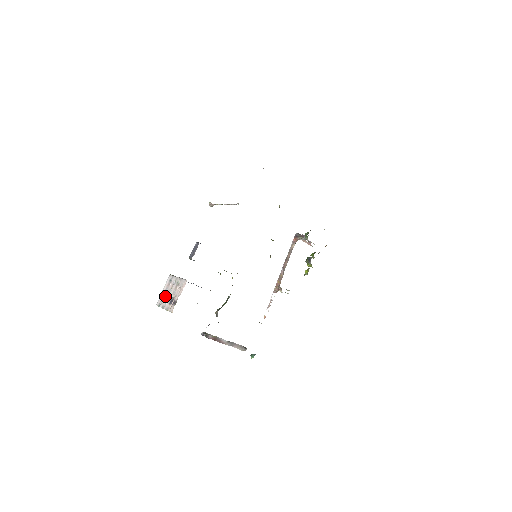
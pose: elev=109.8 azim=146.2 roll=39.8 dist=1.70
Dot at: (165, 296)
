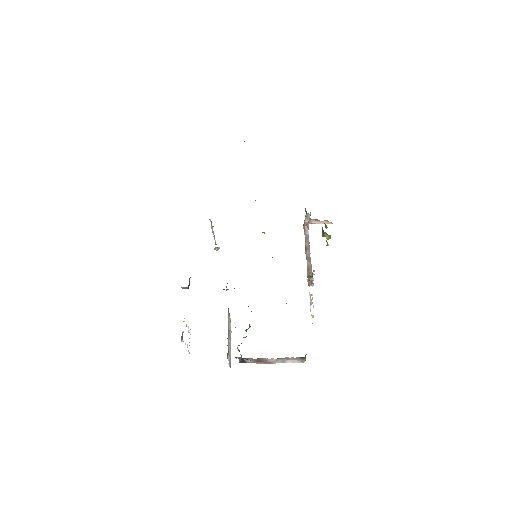
Dot at: occluded
